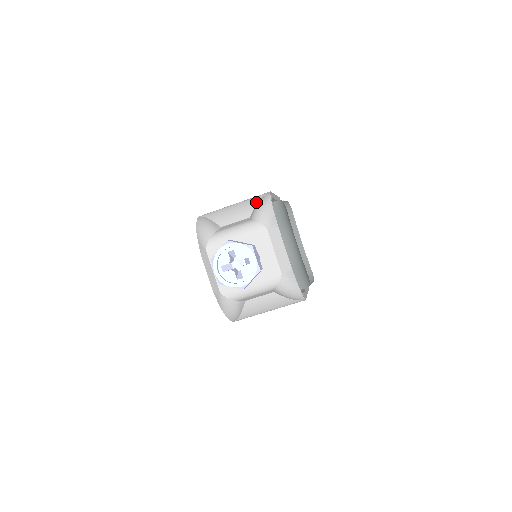
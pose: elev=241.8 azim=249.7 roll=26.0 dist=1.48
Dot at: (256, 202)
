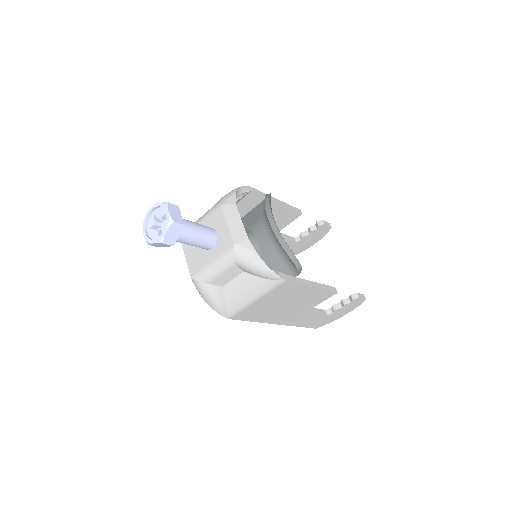
Dot at: occluded
